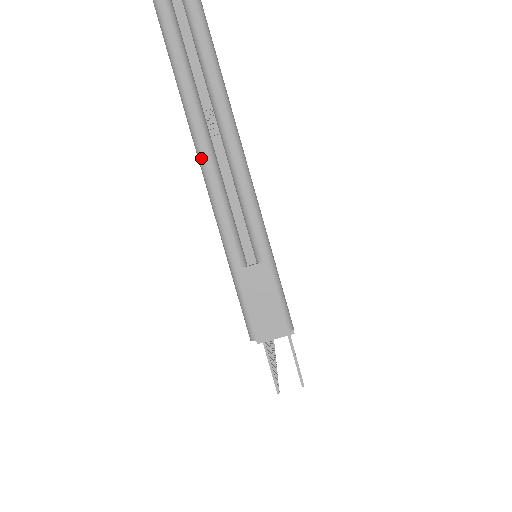
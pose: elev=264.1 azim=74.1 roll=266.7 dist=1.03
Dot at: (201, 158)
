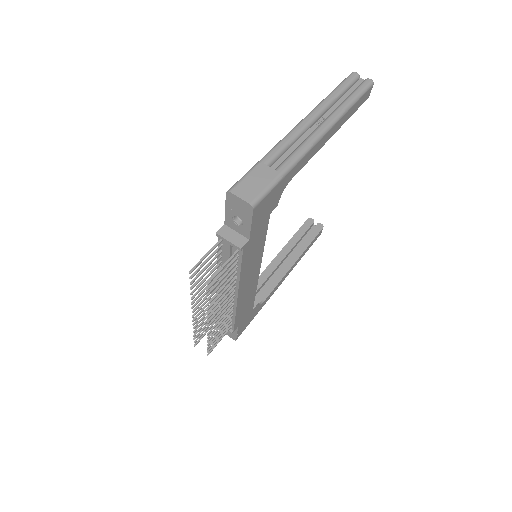
Dot at: (301, 121)
